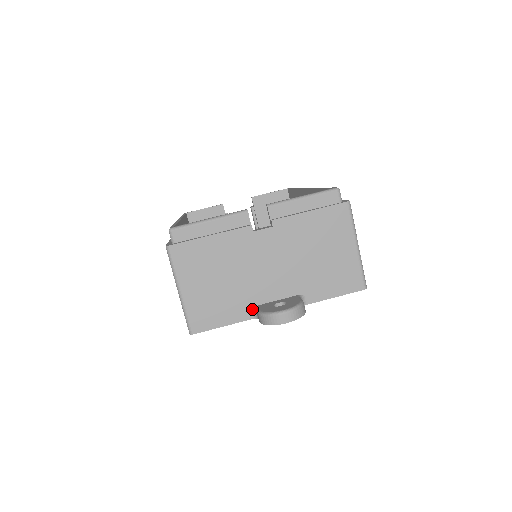
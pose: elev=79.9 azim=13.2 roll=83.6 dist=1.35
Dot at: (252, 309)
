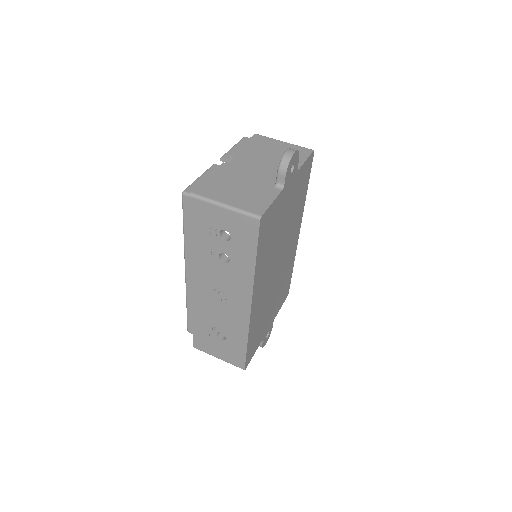
Dot at: (275, 187)
